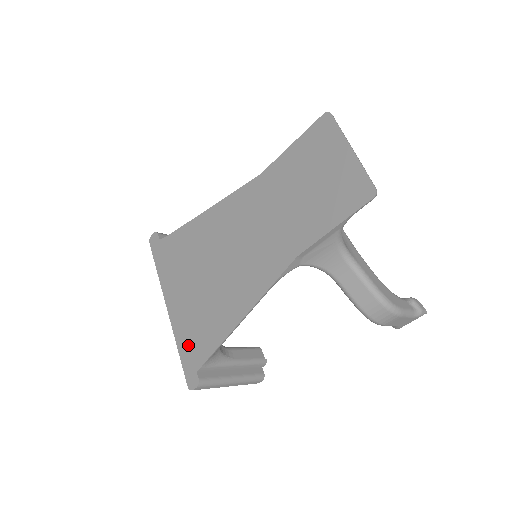
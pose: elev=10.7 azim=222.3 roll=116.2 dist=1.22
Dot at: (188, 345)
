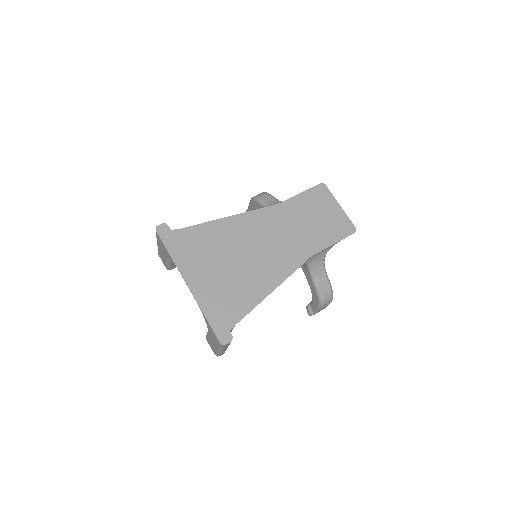
Dot at: (217, 312)
